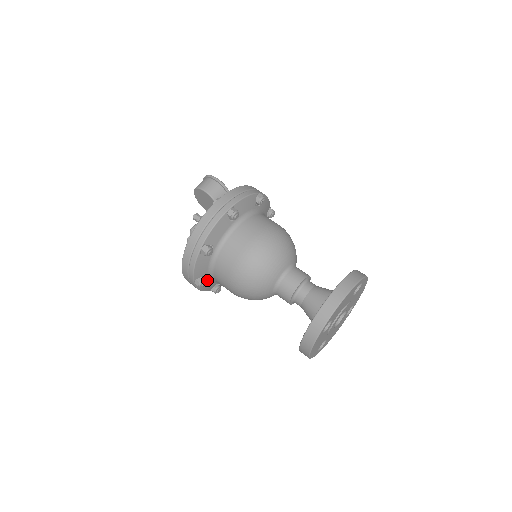
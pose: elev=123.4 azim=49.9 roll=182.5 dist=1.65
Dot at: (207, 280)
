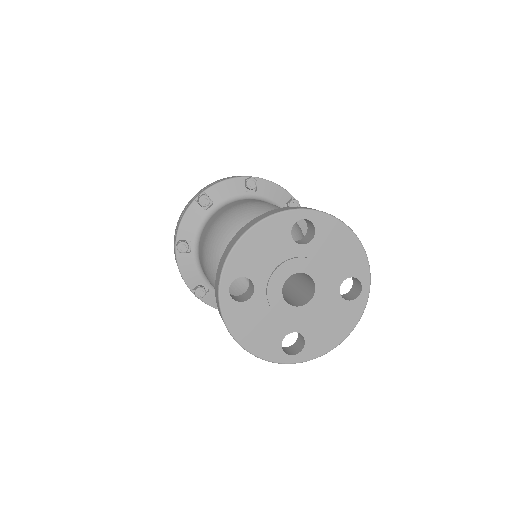
Dot at: (204, 213)
